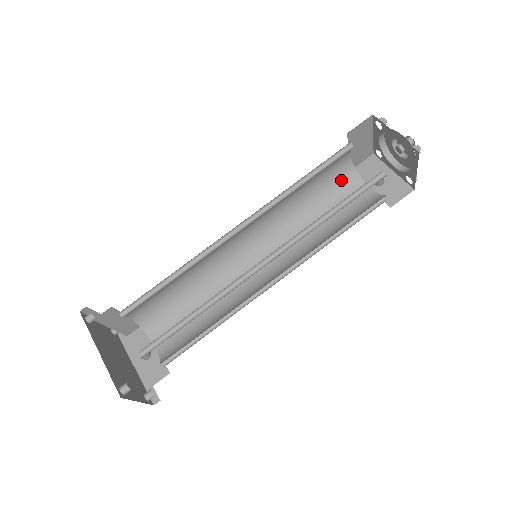
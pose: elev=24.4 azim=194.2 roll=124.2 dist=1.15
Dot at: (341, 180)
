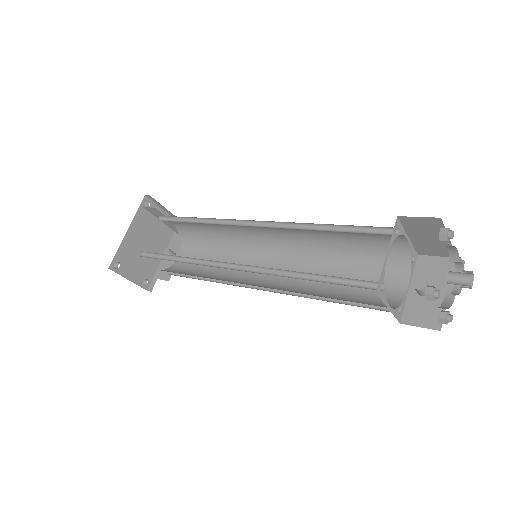
Dot at: (388, 256)
